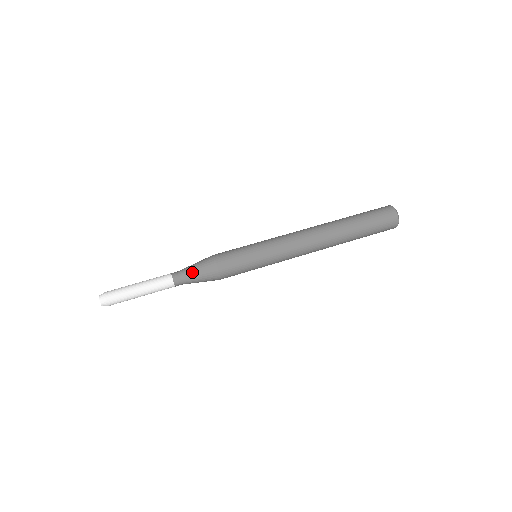
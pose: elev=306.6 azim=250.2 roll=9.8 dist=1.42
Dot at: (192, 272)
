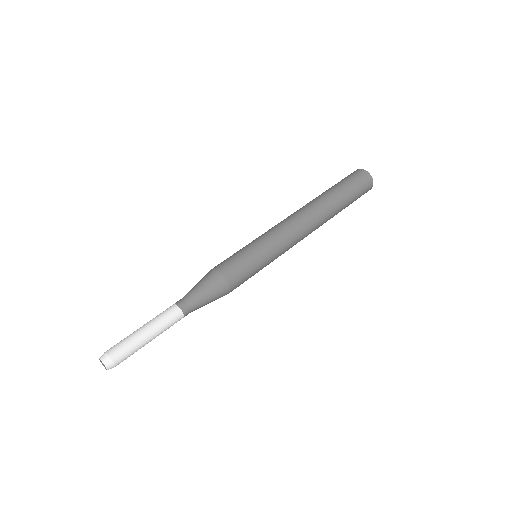
Dot at: (198, 292)
